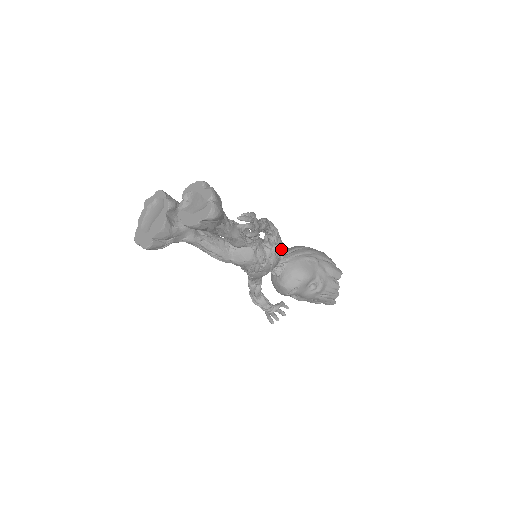
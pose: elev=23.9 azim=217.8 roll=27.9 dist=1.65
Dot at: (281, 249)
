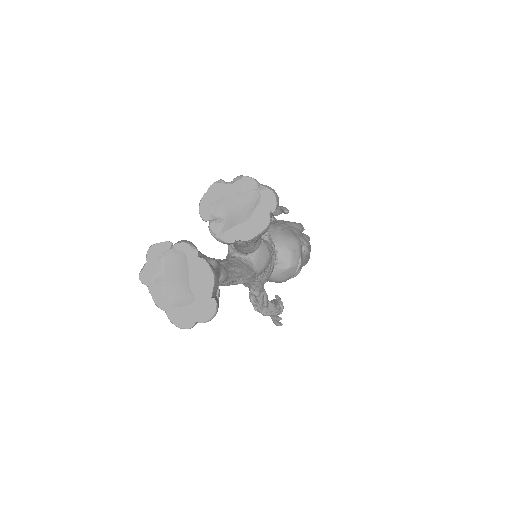
Dot at: occluded
